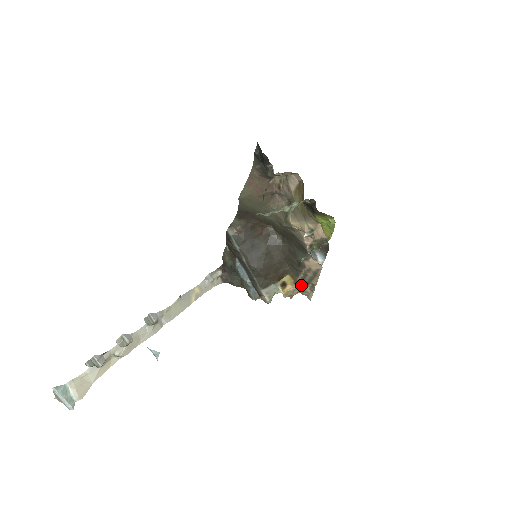
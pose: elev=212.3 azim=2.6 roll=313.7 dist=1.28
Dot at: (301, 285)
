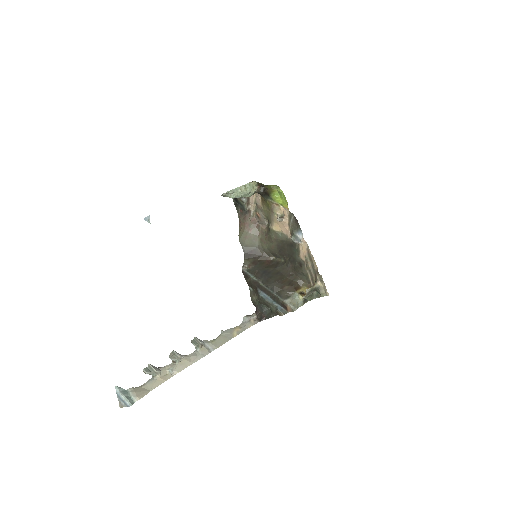
Dot at: occluded
